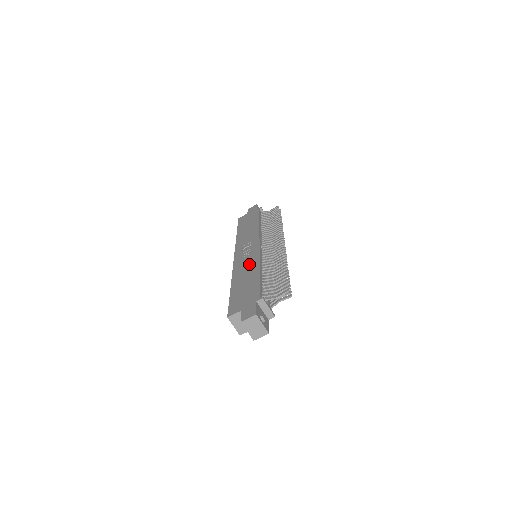
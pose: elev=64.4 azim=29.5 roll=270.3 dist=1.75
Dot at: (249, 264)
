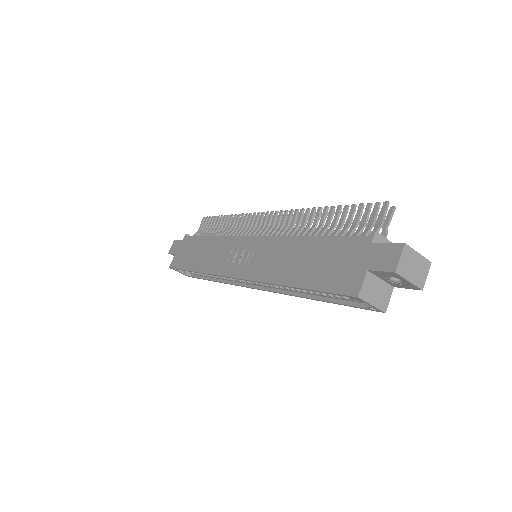
Dot at: (274, 253)
